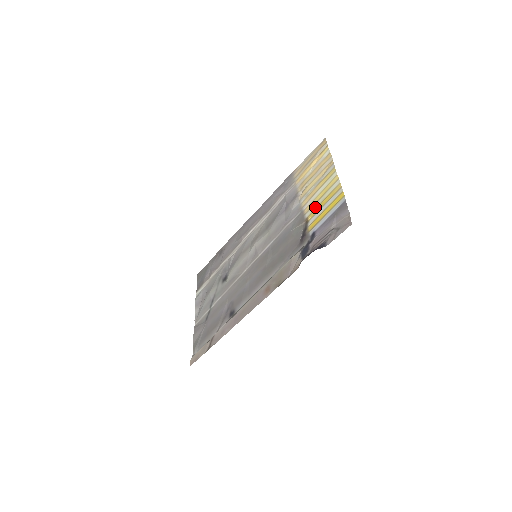
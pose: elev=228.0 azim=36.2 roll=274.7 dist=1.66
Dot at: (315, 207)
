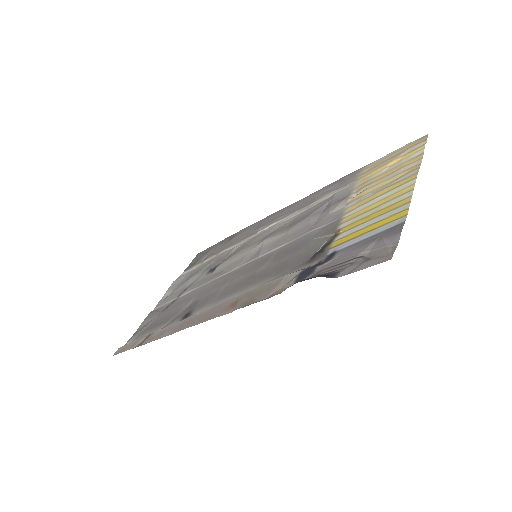
Dot at: (358, 218)
